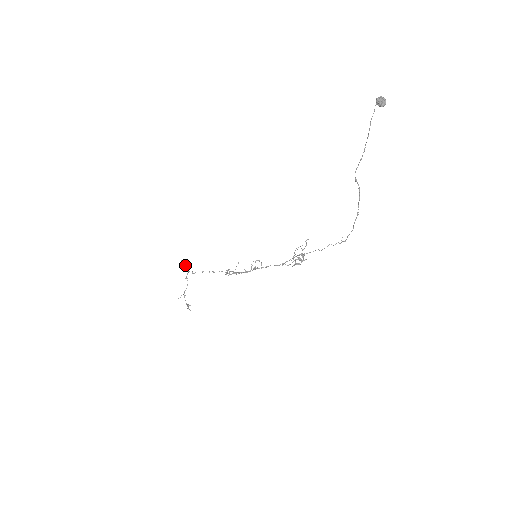
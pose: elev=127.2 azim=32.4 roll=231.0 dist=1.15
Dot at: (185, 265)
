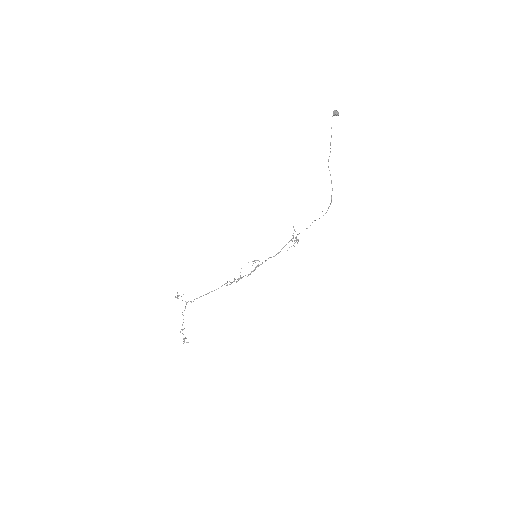
Dot at: occluded
